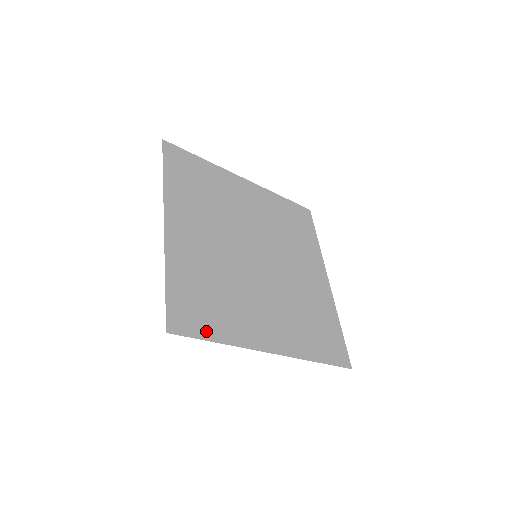
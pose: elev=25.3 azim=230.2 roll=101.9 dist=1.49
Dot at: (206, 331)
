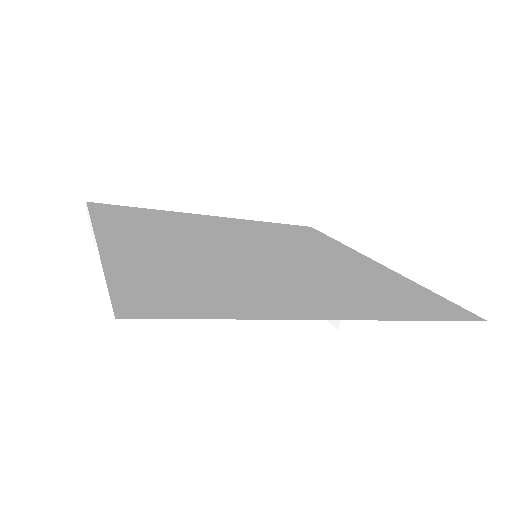
Dot at: (198, 311)
